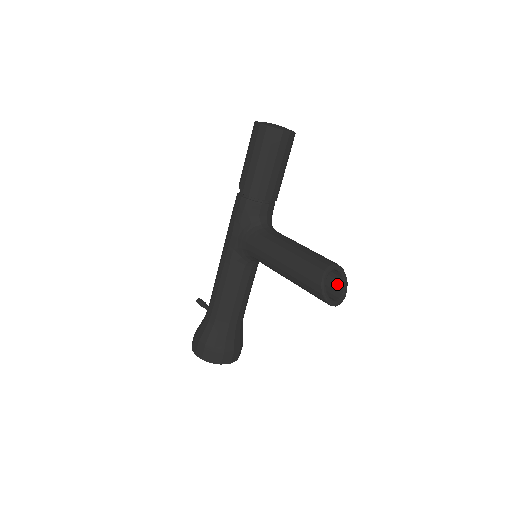
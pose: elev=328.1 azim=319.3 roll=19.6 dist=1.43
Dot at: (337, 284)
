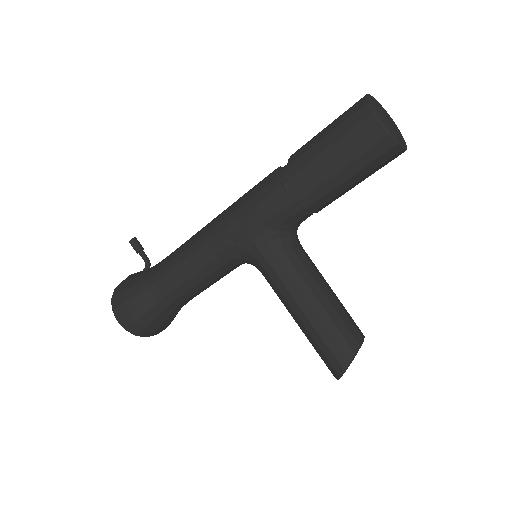
Dot at: occluded
